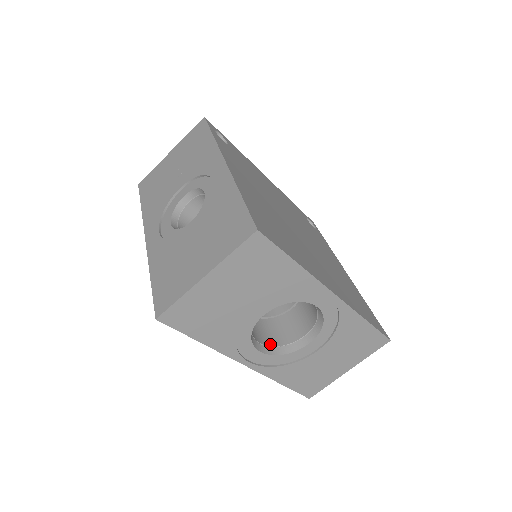
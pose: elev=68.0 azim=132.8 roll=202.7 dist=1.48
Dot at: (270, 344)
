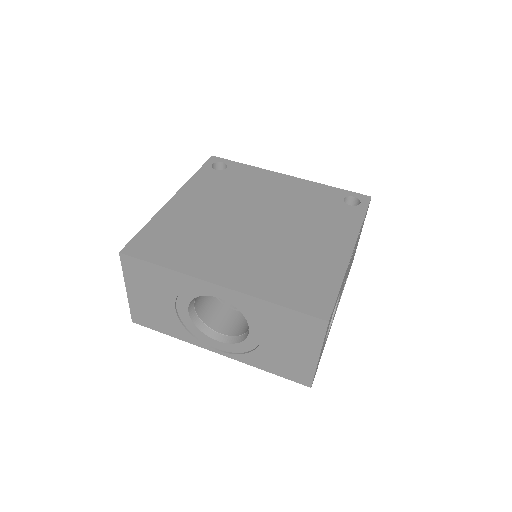
Dot at: (234, 334)
